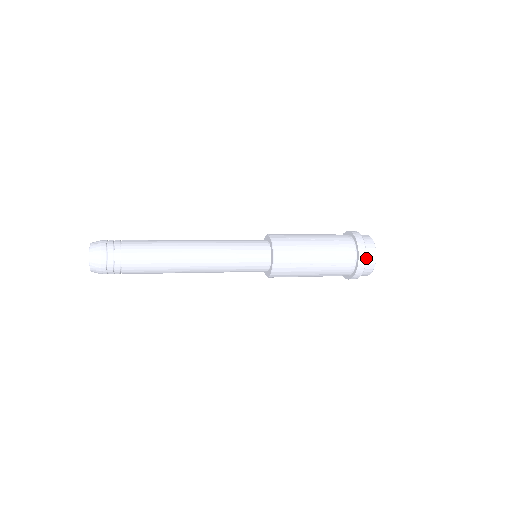
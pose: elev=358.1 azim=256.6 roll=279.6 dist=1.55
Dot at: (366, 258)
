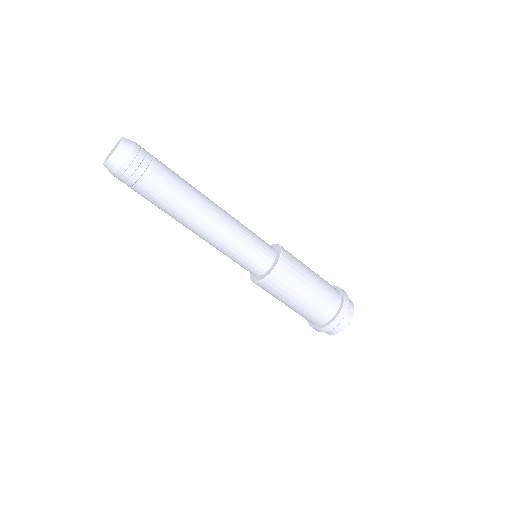
Dot at: occluded
